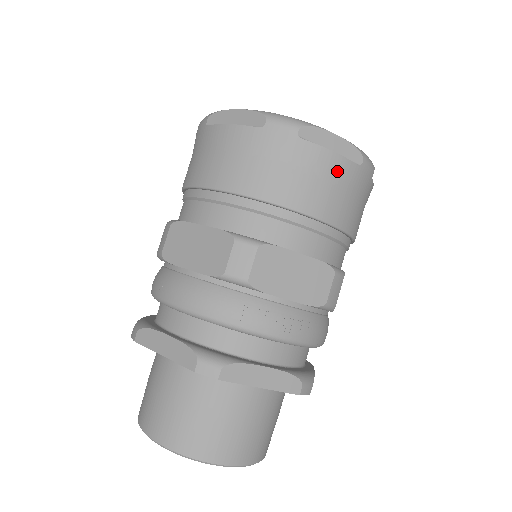
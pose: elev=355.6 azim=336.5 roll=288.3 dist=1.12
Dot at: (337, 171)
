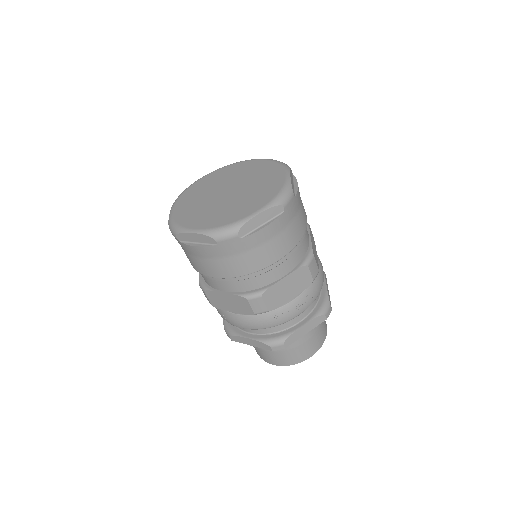
Dot at: (274, 231)
